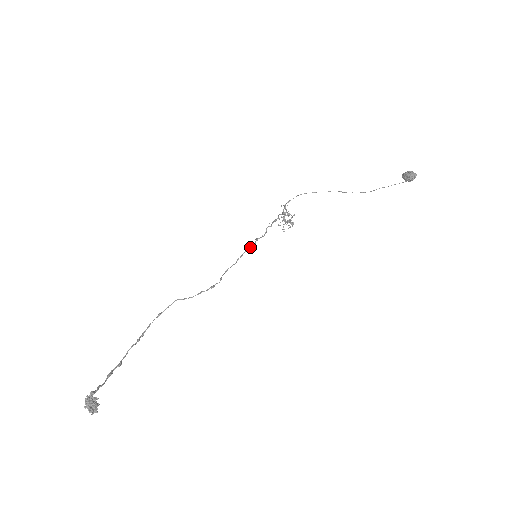
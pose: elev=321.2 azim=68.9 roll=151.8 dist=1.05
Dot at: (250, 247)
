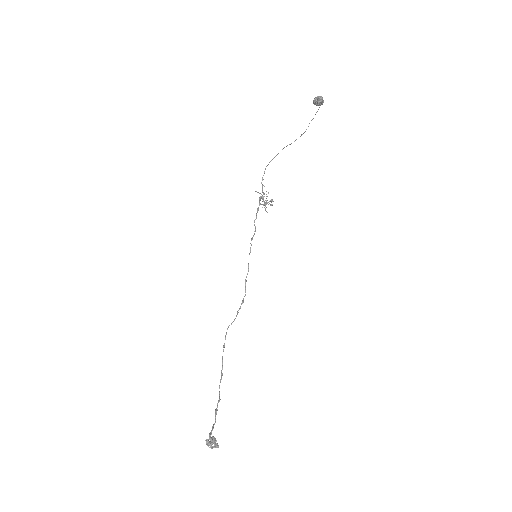
Dot at: (250, 250)
